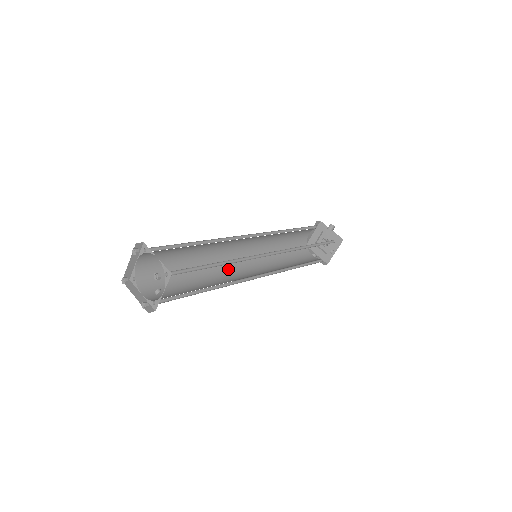
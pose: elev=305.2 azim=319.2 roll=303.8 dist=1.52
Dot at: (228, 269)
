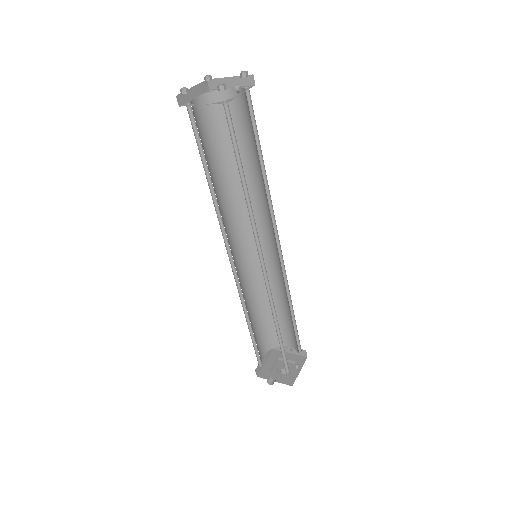
Dot at: occluded
